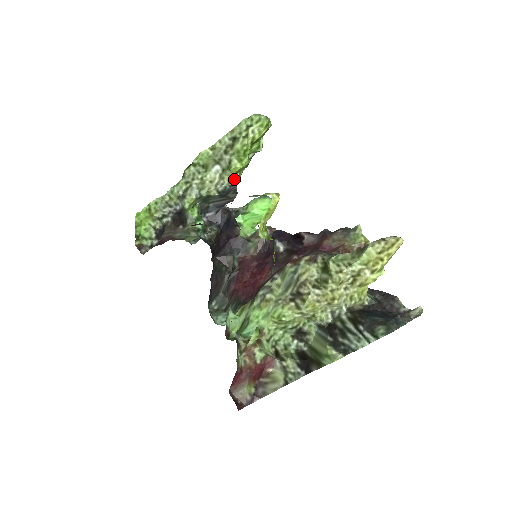
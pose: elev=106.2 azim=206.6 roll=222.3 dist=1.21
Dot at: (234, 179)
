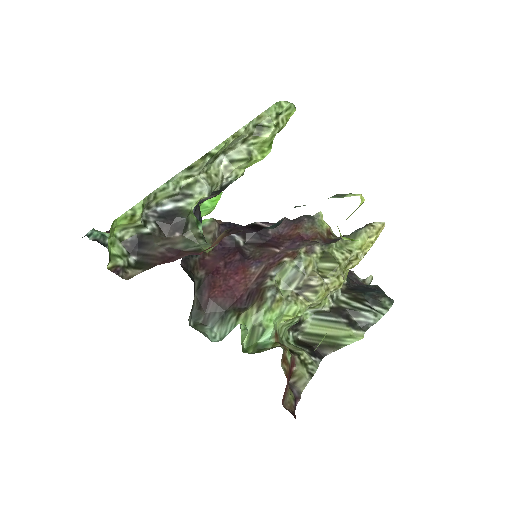
Dot at: (243, 172)
